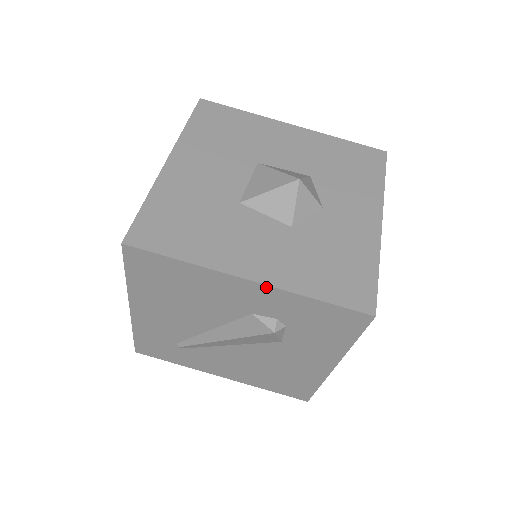
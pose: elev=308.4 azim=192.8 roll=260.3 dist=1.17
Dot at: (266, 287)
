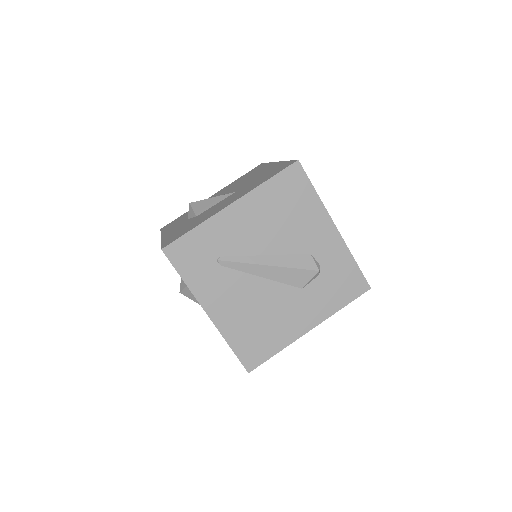
Dot at: (340, 237)
